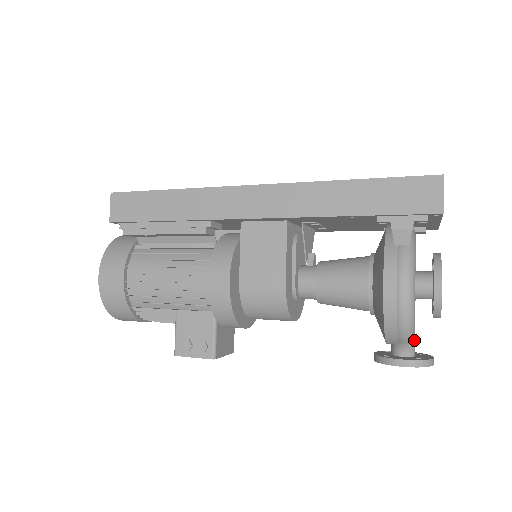
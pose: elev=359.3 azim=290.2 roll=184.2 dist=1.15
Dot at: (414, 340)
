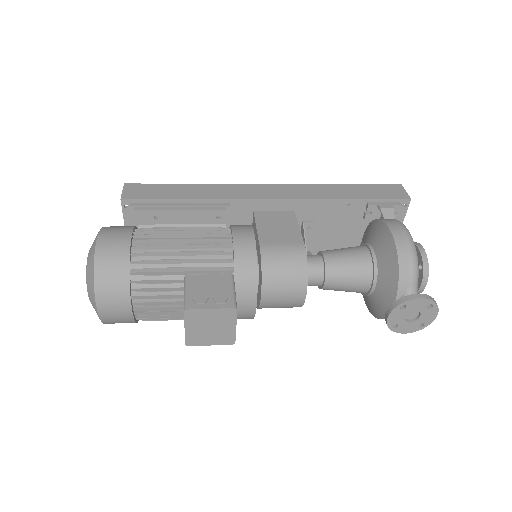
Dot at: (417, 292)
